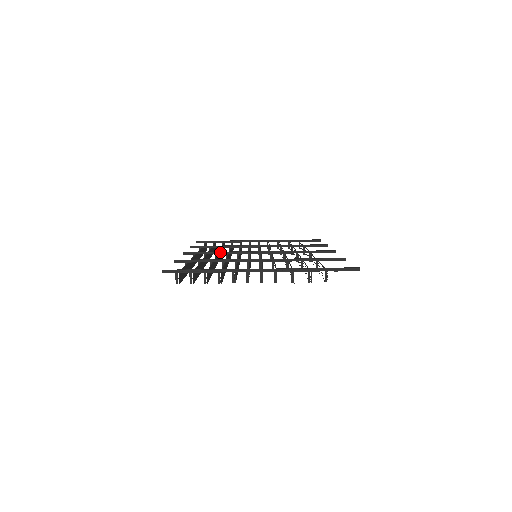
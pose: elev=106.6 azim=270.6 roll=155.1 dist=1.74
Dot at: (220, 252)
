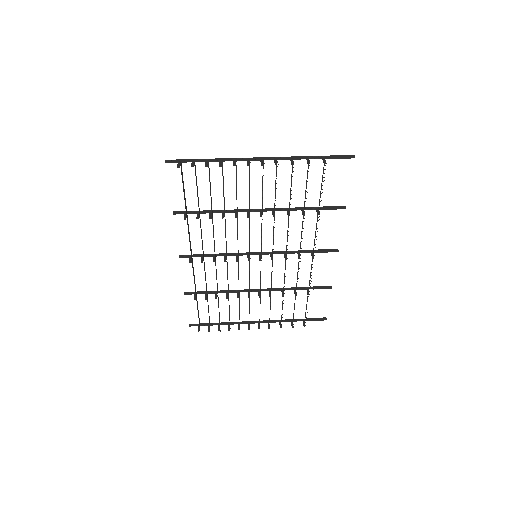
Dot at: (218, 254)
